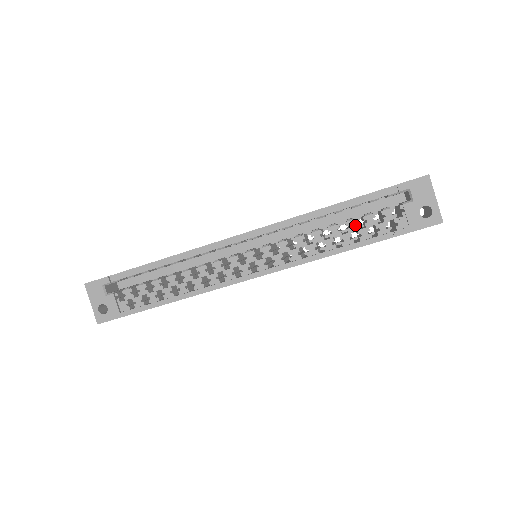
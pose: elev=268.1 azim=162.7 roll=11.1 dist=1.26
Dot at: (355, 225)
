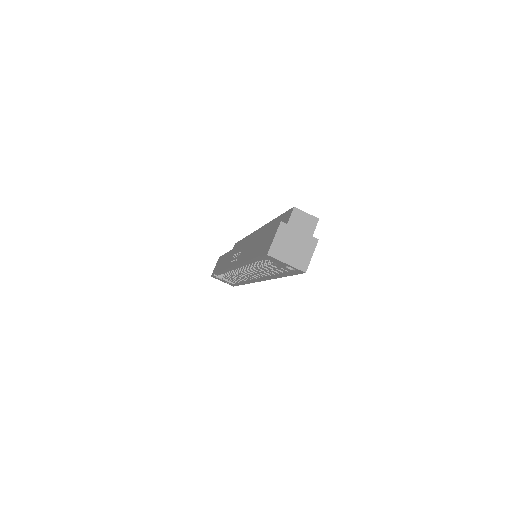
Dot at: (268, 268)
